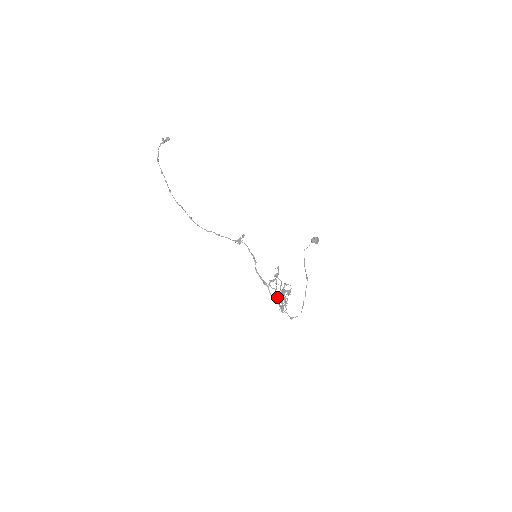
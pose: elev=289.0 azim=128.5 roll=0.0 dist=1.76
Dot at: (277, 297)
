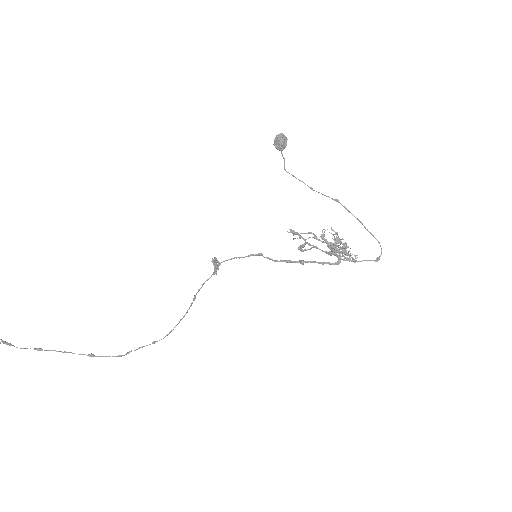
Dot at: (331, 255)
